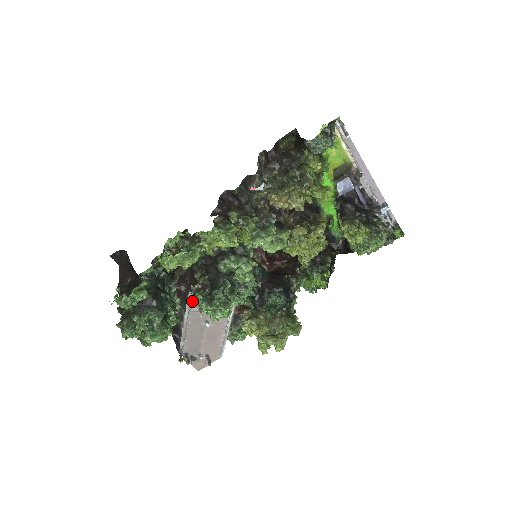
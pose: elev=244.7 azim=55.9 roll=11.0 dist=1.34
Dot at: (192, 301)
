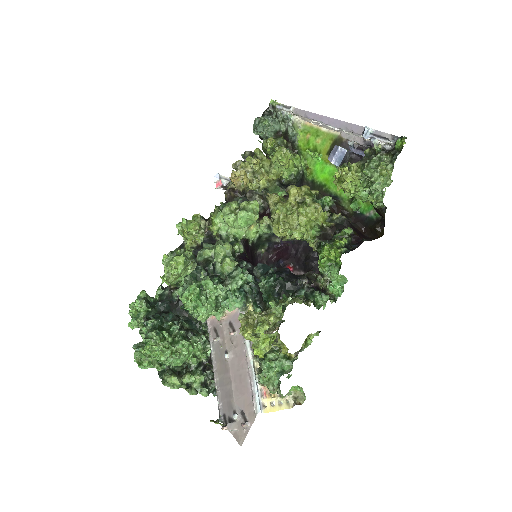
Dot at: (211, 330)
